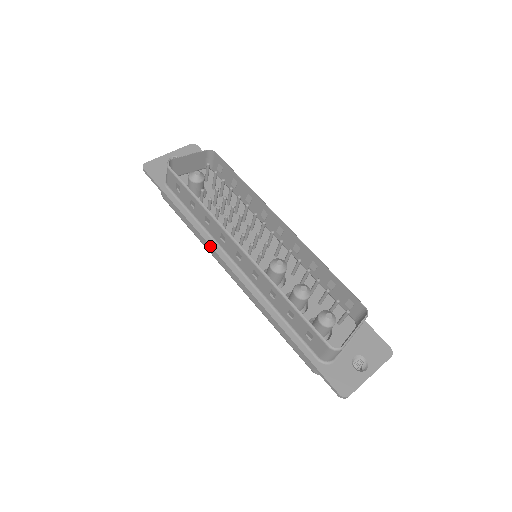
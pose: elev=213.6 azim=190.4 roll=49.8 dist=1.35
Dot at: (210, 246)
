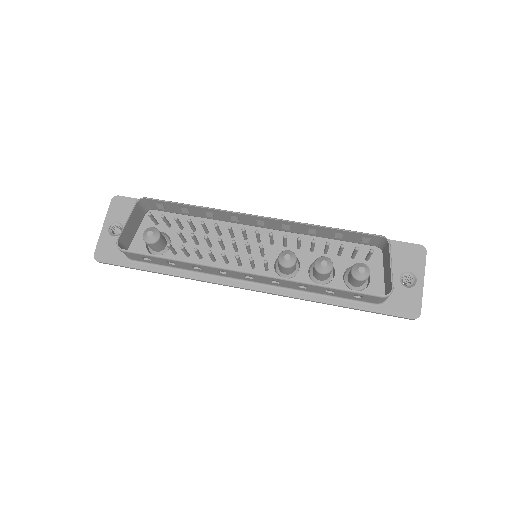
Dot at: (216, 283)
